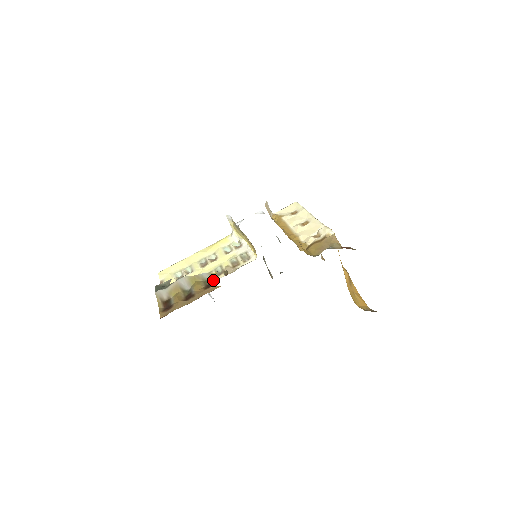
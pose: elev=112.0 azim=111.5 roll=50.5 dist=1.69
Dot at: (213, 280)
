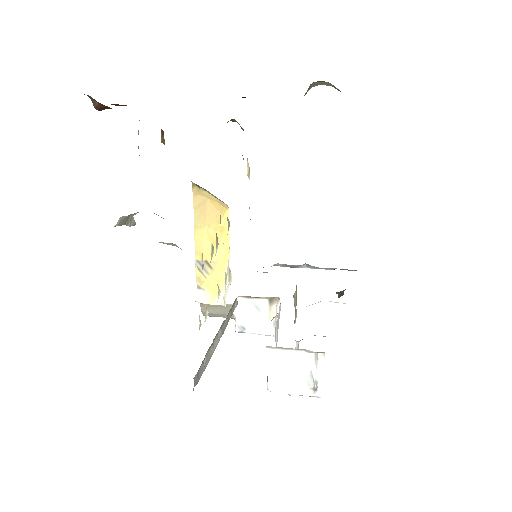
Dot at: occluded
